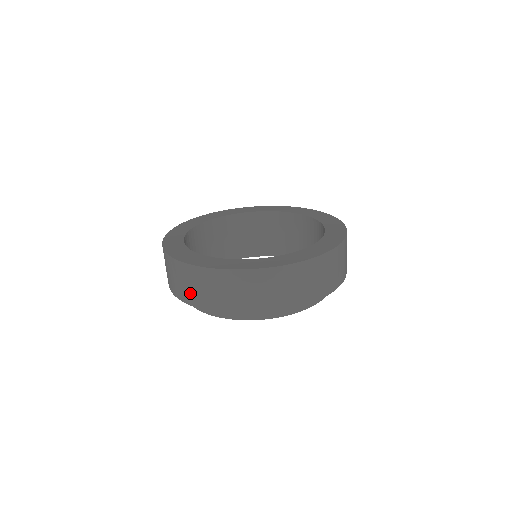
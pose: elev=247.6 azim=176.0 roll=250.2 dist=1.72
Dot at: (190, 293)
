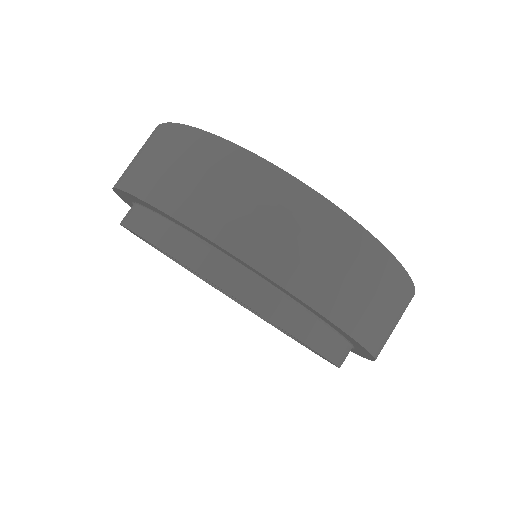
Dot at: (281, 248)
